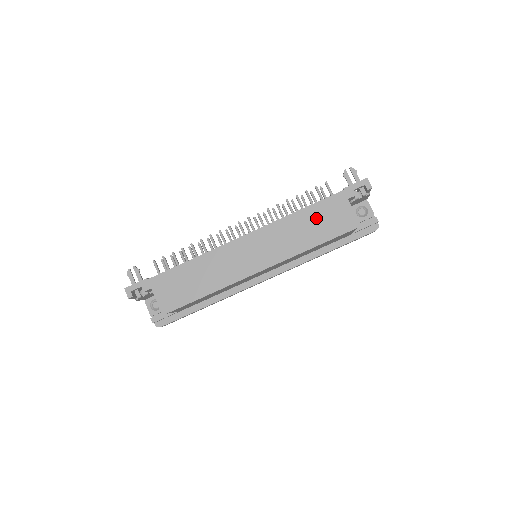
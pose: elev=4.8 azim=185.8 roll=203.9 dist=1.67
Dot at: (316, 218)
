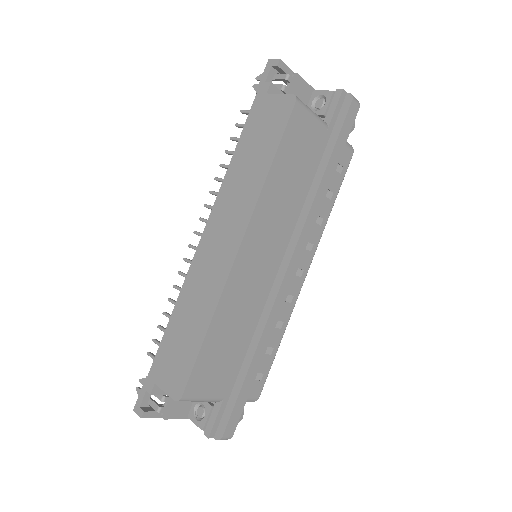
Dot at: (252, 143)
